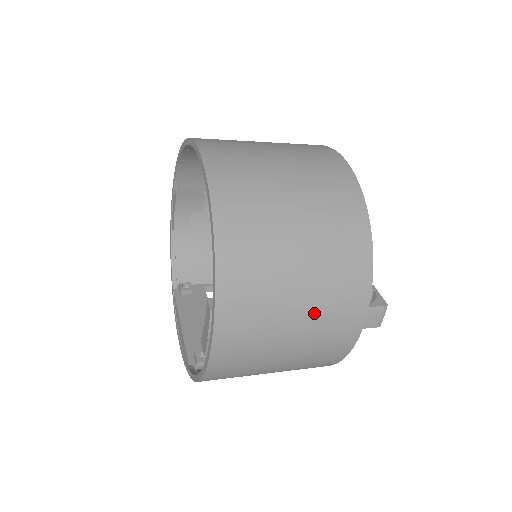
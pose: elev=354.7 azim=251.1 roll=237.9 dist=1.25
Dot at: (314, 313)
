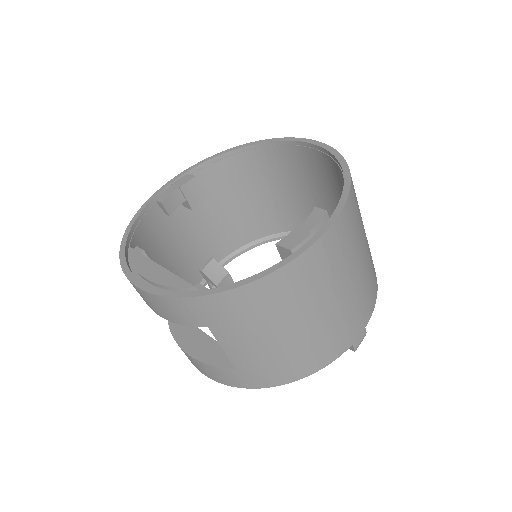
Dot at: (360, 284)
